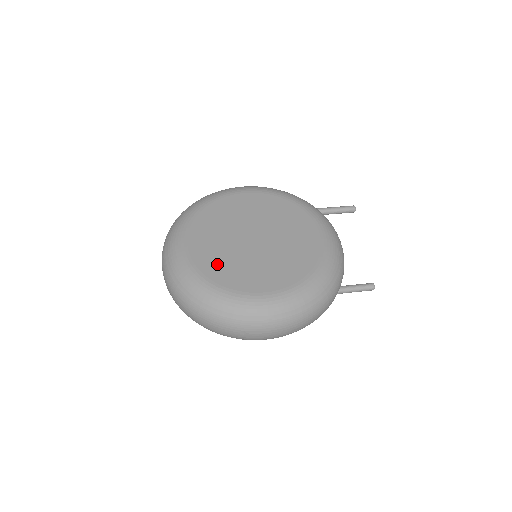
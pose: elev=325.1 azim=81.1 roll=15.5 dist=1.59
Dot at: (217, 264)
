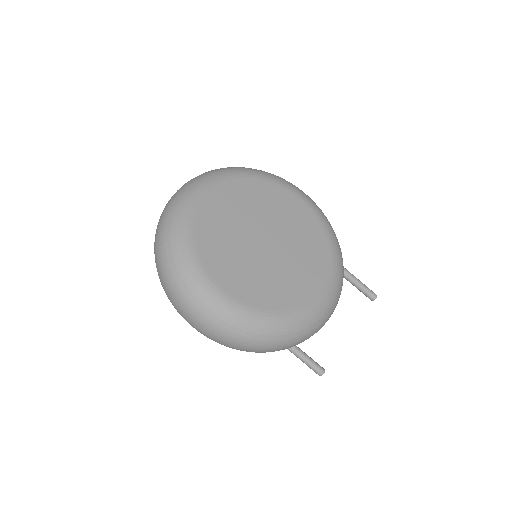
Dot at: (213, 231)
